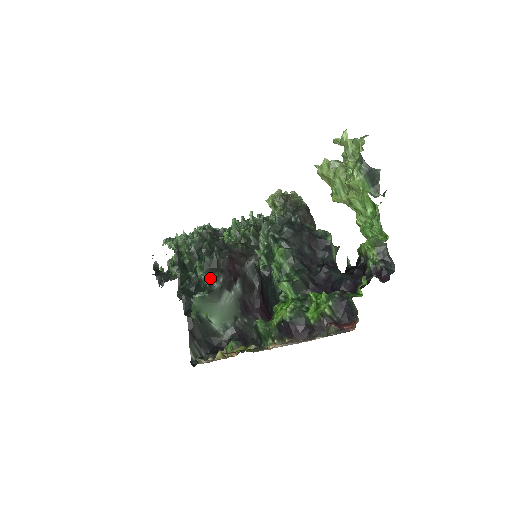
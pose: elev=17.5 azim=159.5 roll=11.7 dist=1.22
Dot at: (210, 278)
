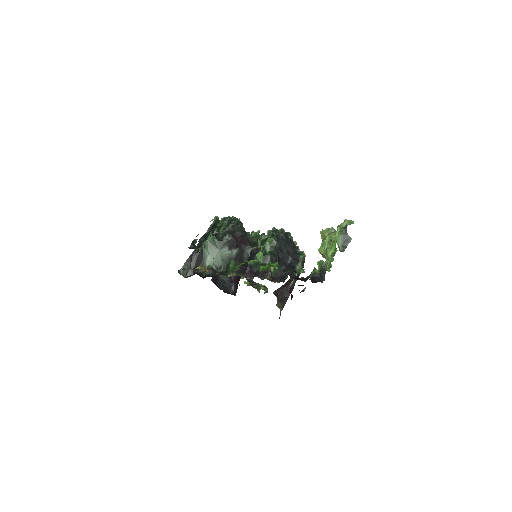
Dot at: (225, 234)
